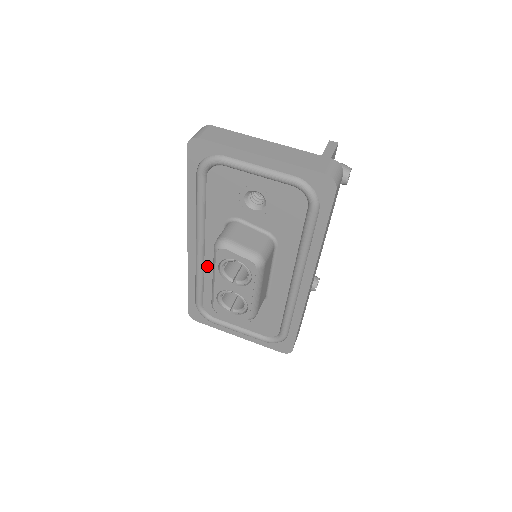
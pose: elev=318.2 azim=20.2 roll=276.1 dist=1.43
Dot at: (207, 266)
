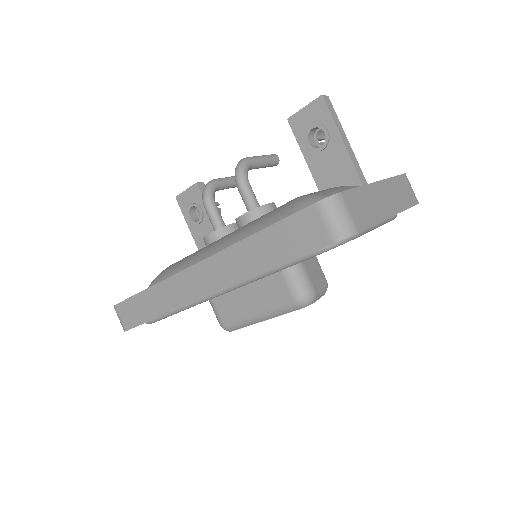
Dot at: occluded
